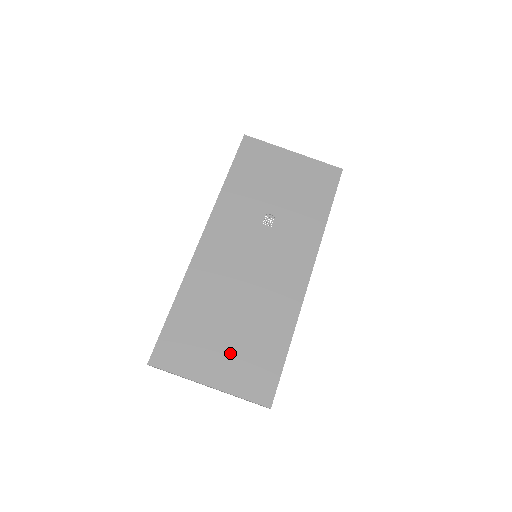
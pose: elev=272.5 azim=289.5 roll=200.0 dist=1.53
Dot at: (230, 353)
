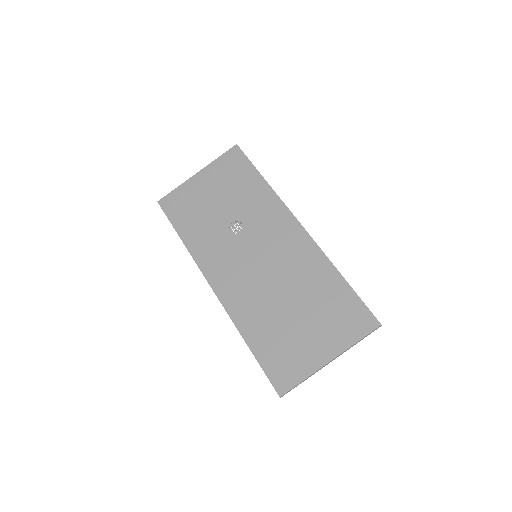
Dot at: (316, 327)
